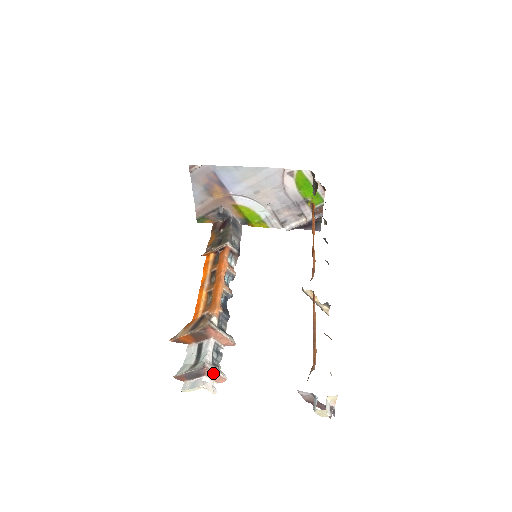
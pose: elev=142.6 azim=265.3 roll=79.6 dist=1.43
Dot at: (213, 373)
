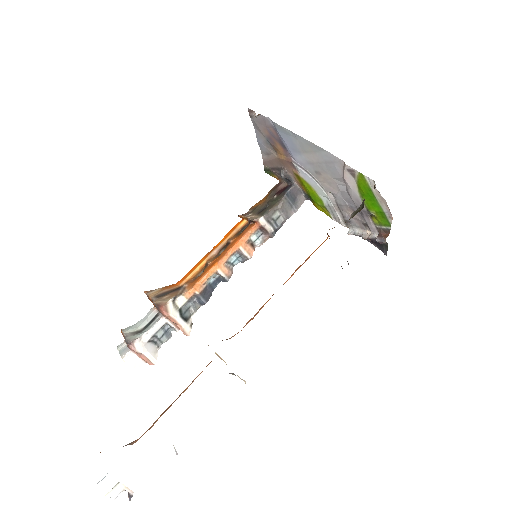
Dot at: (138, 353)
